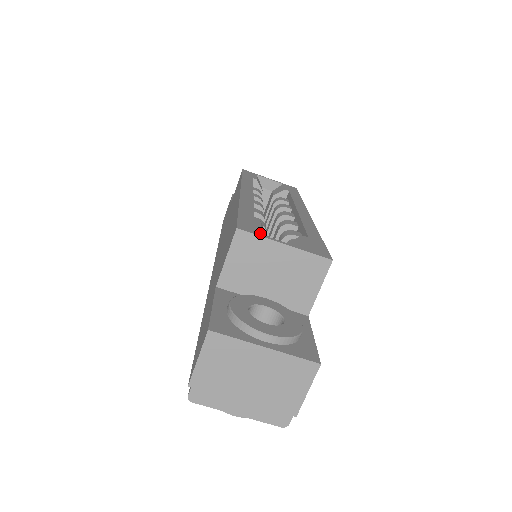
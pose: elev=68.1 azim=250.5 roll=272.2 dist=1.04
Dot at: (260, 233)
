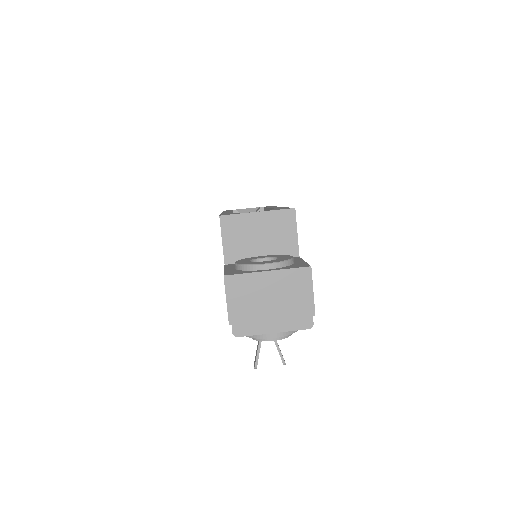
Dot at: (237, 213)
